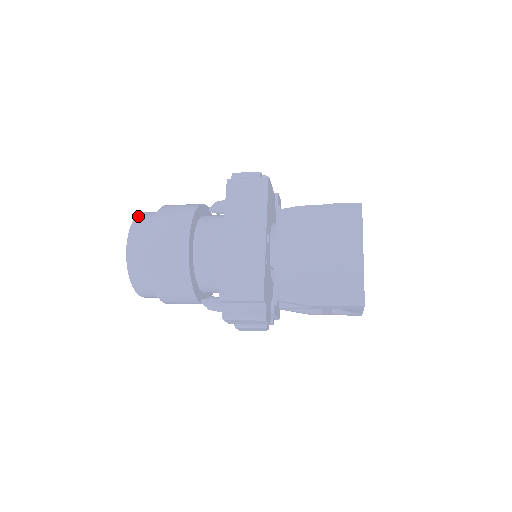
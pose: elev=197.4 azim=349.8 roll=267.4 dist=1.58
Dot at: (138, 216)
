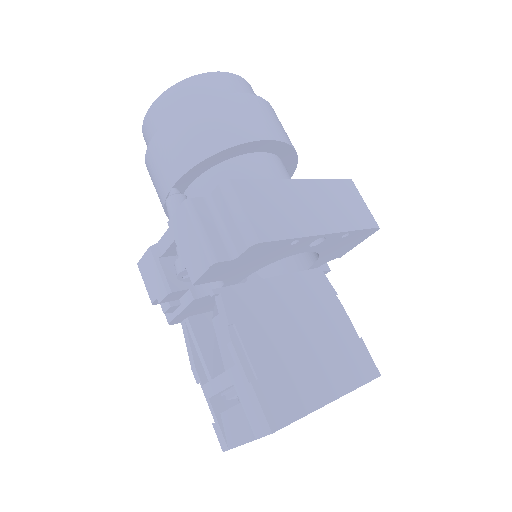
Dot at: occluded
